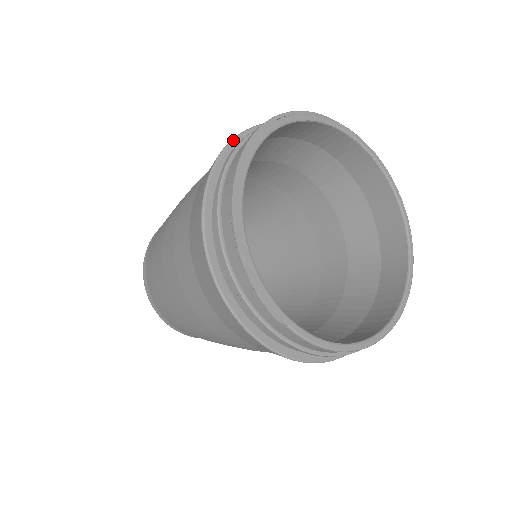
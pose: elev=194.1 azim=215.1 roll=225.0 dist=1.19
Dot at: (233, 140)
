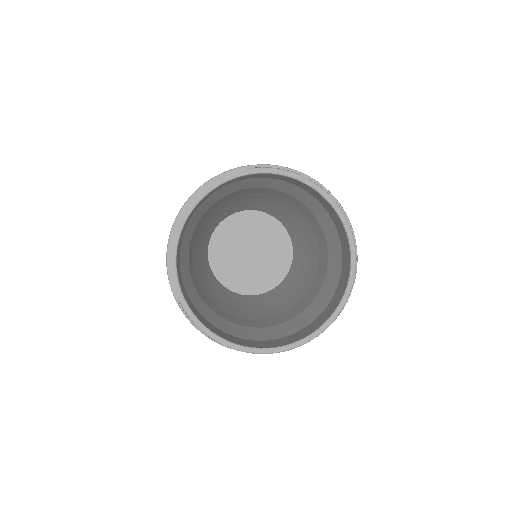
Dot at: occluded
